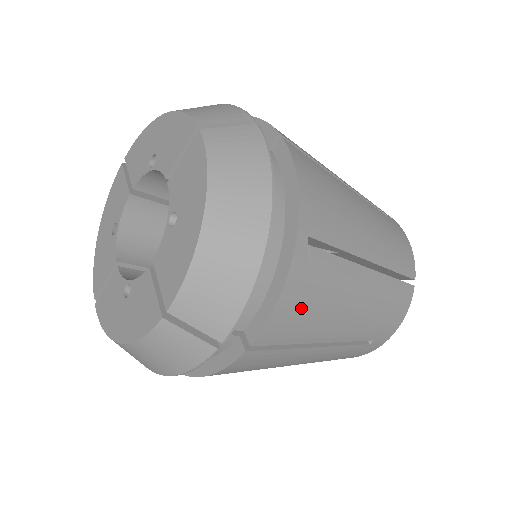
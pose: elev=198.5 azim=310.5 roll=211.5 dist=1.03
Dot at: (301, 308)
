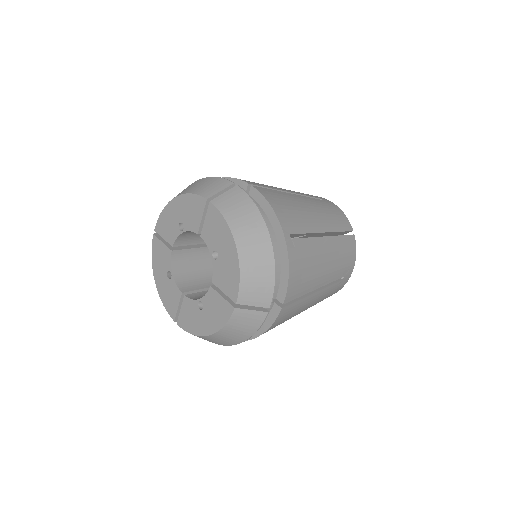
Dot at: (300, 273)
